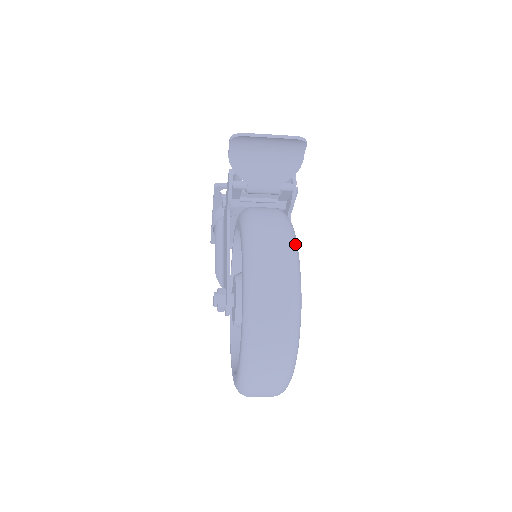
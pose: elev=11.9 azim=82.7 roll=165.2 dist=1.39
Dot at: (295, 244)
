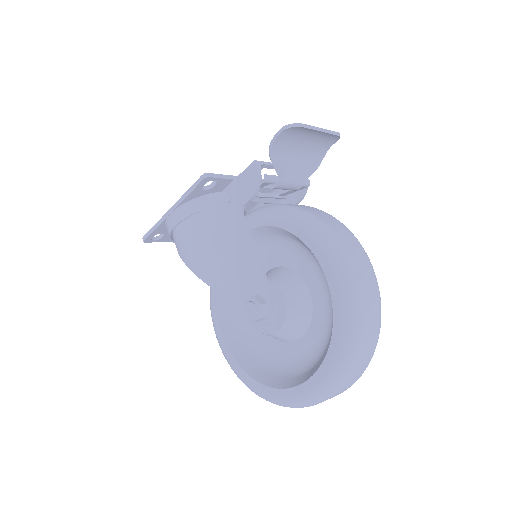
Dot at: occluded
